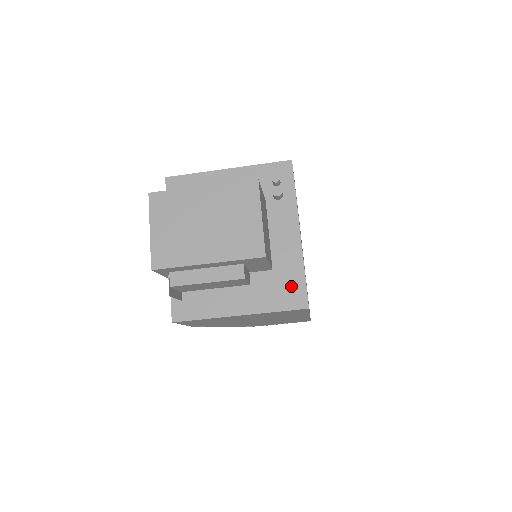
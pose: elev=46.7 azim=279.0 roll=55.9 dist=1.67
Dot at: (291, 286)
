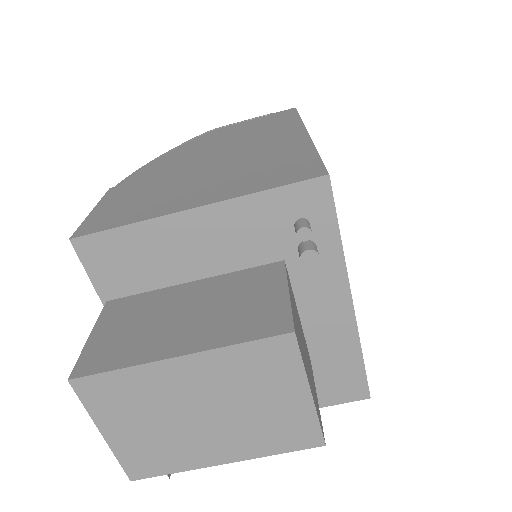
Dot at: (342, 377)
